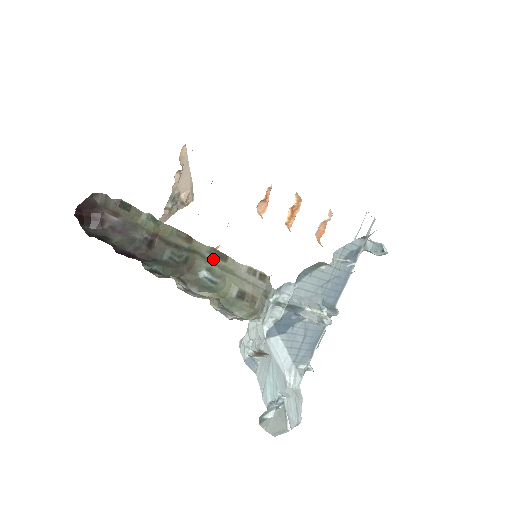
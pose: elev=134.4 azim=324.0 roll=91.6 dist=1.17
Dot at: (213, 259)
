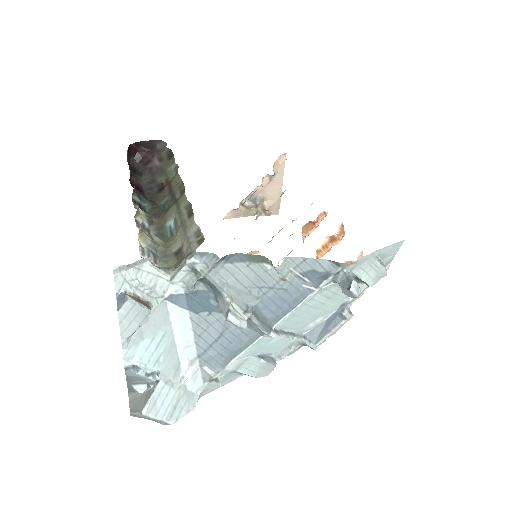
Dot at: (183, 213)
